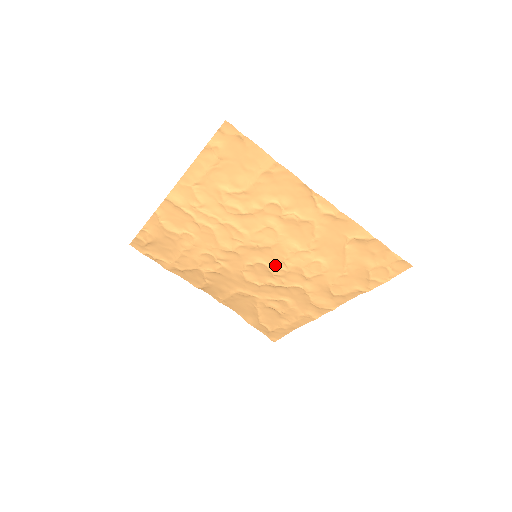
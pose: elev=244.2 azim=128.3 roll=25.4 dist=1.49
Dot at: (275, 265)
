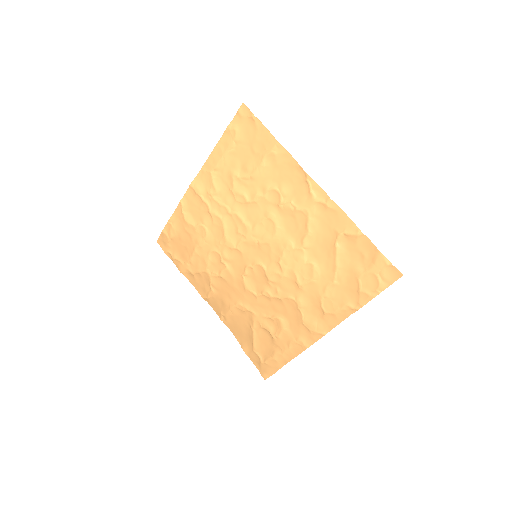
Dot at: (272, 268)
